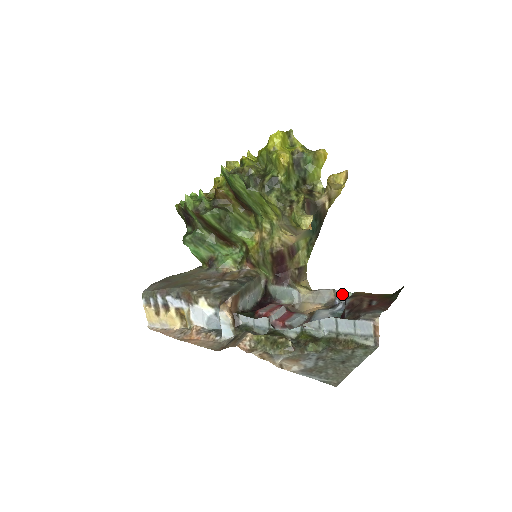
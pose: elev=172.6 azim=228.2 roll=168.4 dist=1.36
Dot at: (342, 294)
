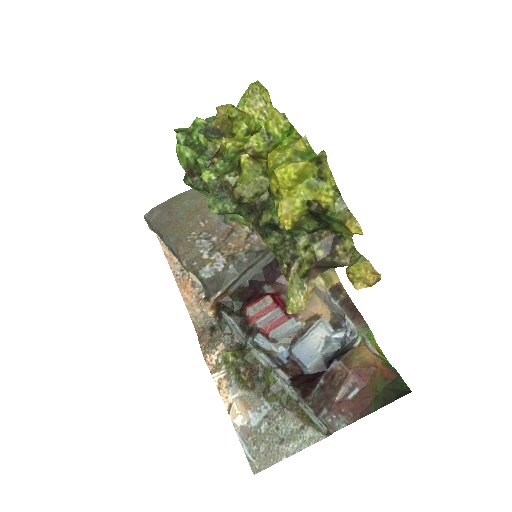
Dot at: (349, 326)
